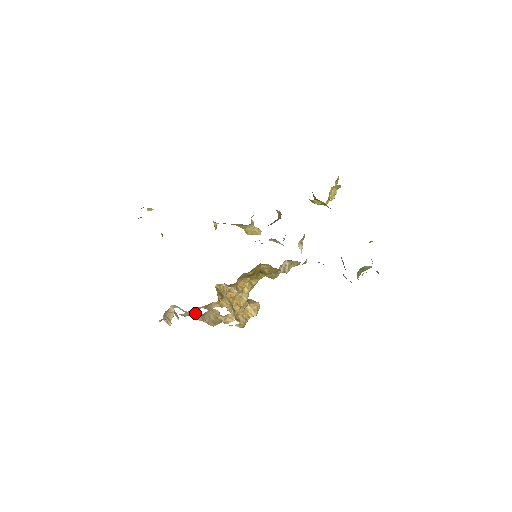
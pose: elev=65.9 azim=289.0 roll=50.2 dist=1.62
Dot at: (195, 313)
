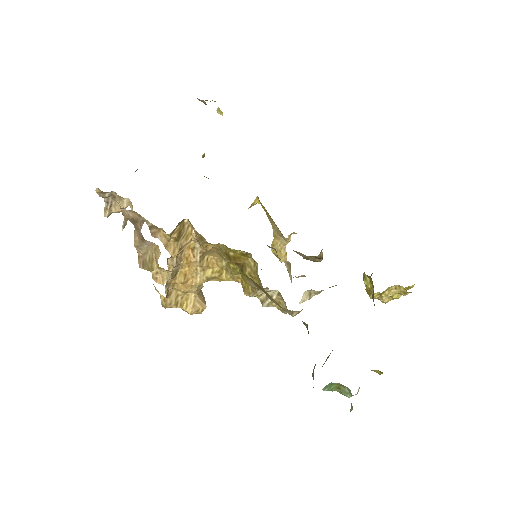
Dot at: (137, 224)
